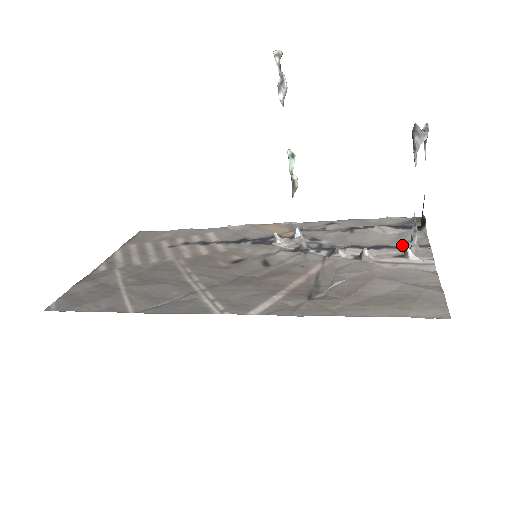
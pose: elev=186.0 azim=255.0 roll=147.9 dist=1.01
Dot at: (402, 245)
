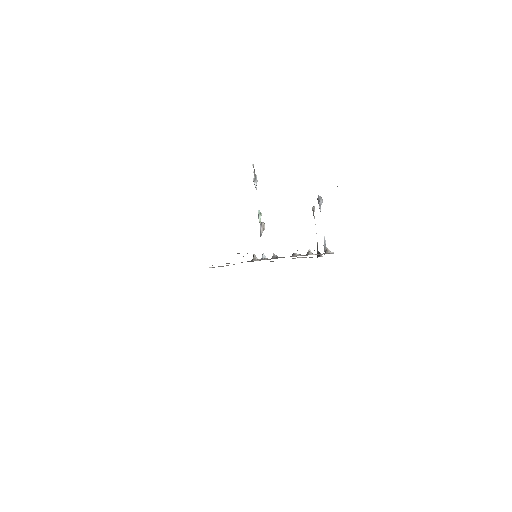
Dot at: occluded
